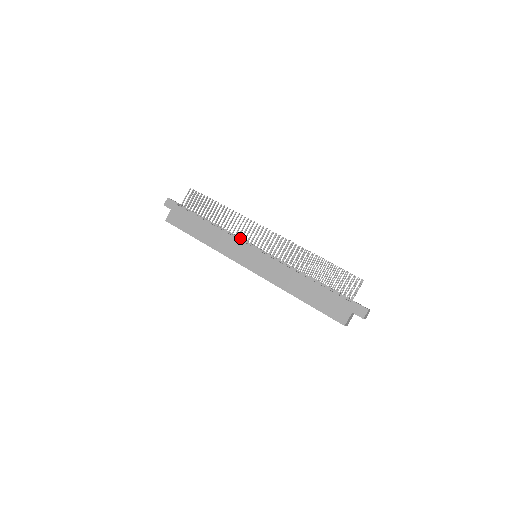
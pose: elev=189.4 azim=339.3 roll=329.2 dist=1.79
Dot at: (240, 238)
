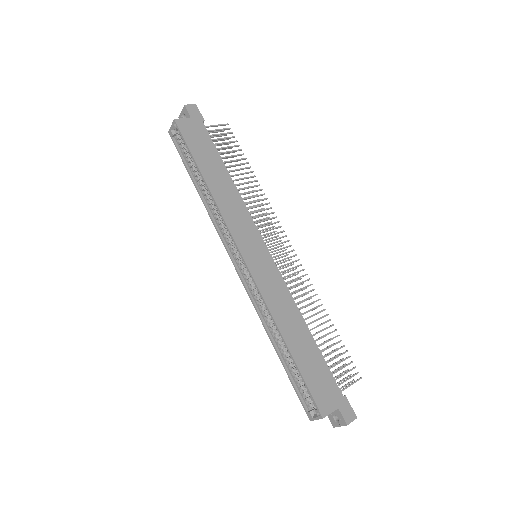
Dot at: occluded
